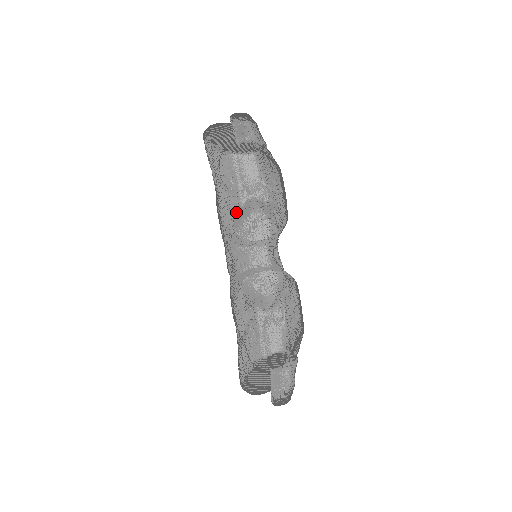
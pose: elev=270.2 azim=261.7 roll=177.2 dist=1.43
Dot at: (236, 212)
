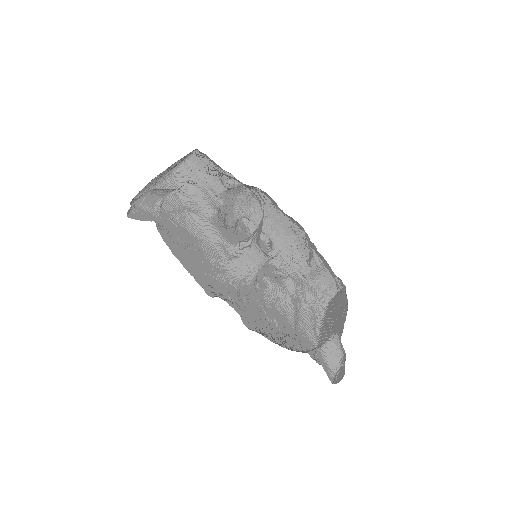
Dot at: (222, 211)
